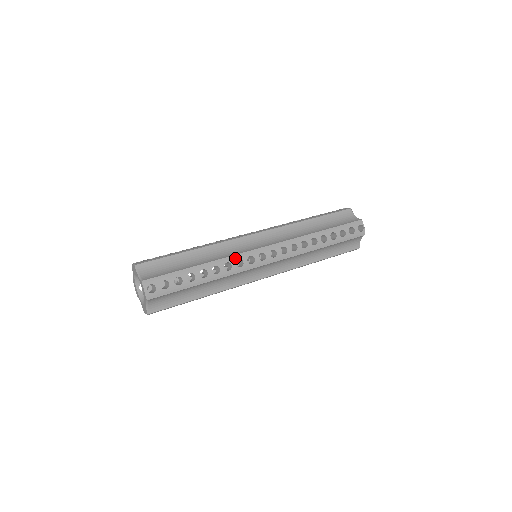
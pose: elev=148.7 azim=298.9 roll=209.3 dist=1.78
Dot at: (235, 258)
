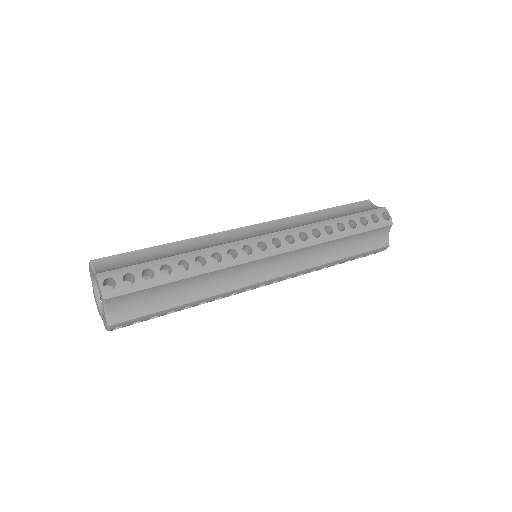
Dot at: (225, 247)
